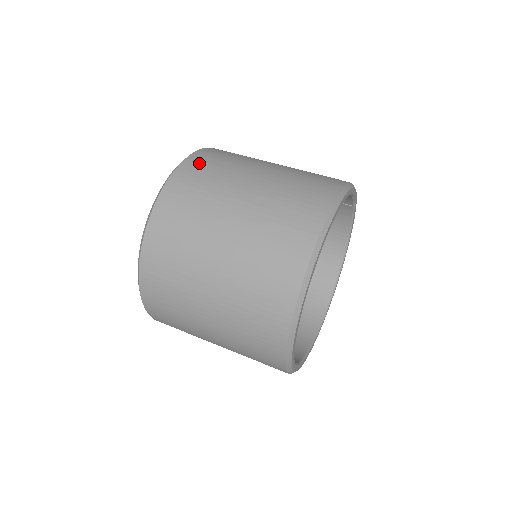
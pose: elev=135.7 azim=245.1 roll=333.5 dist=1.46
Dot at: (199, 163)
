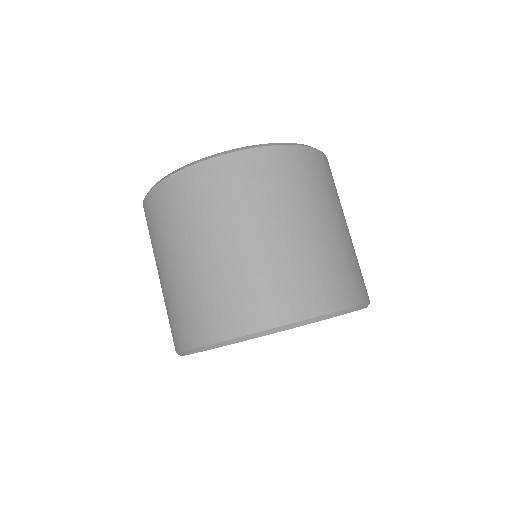
Dot at: (295, 161)
